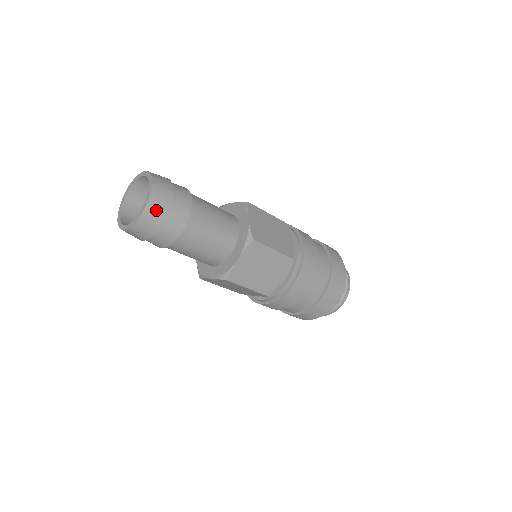
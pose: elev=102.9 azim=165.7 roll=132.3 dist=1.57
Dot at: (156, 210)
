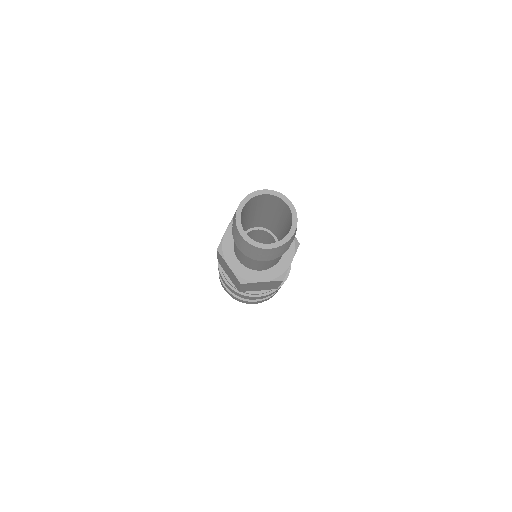
Dot at: (276, 251)
